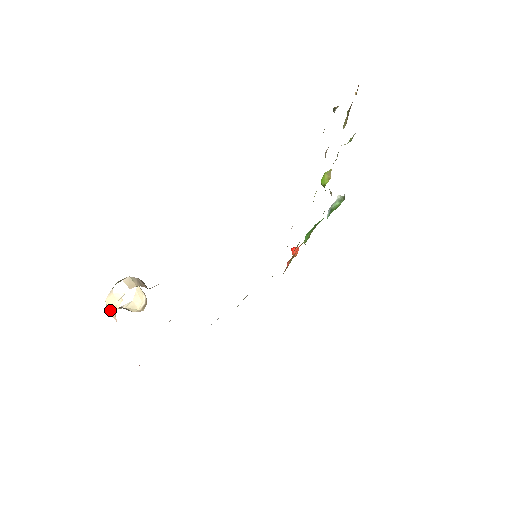
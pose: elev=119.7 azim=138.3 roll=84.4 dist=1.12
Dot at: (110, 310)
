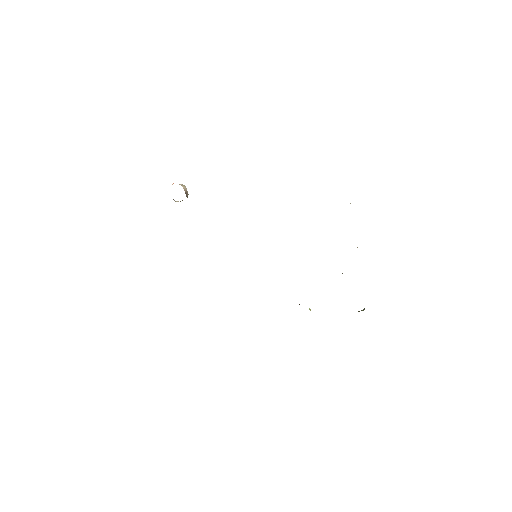
Dot at: occluded
